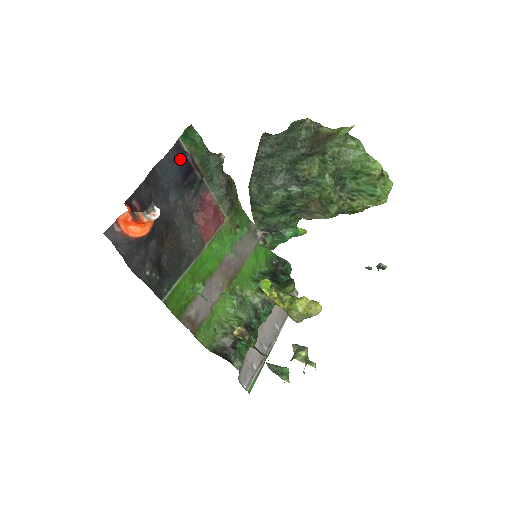
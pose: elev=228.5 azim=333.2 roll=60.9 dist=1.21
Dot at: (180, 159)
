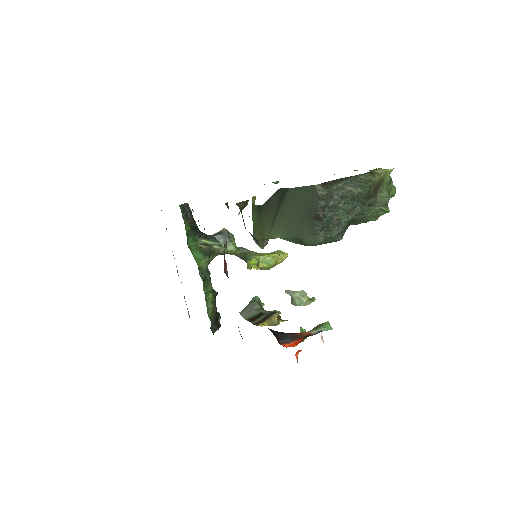
Dot at: occluded
